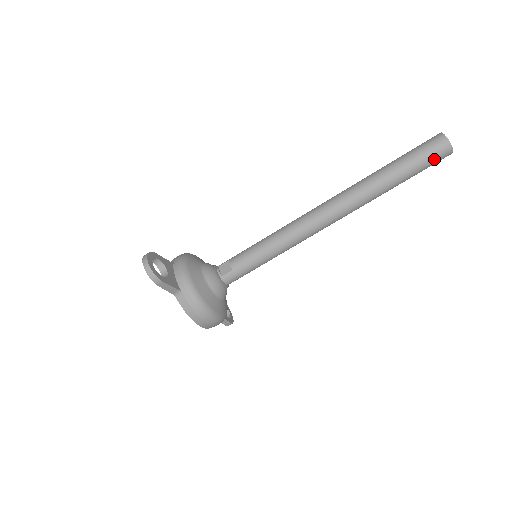
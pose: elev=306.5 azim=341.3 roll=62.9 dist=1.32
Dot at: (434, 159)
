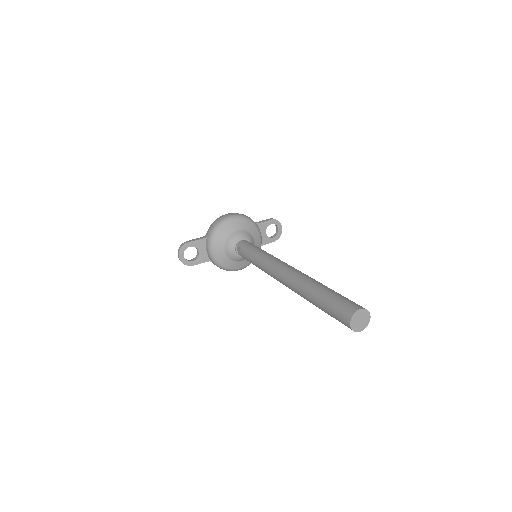
Dot at: occluded
